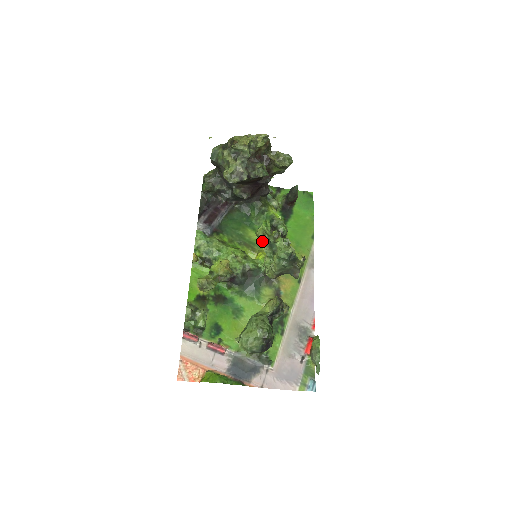
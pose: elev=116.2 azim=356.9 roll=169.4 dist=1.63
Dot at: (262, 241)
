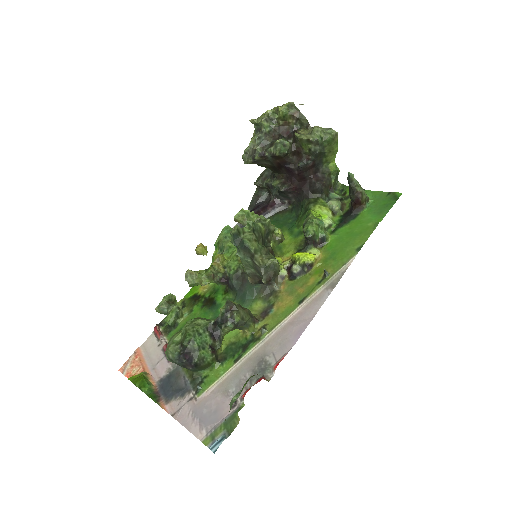
Dot at: occluded
